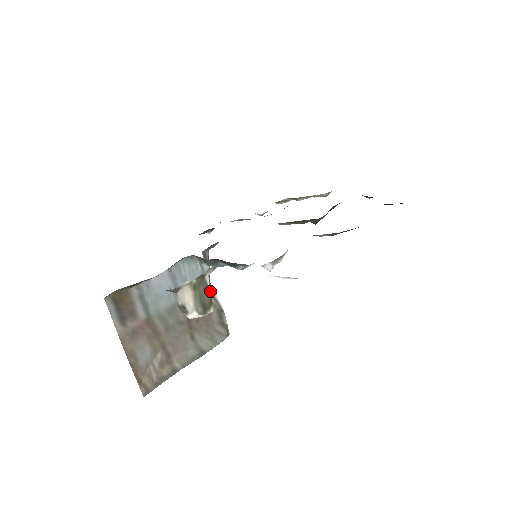
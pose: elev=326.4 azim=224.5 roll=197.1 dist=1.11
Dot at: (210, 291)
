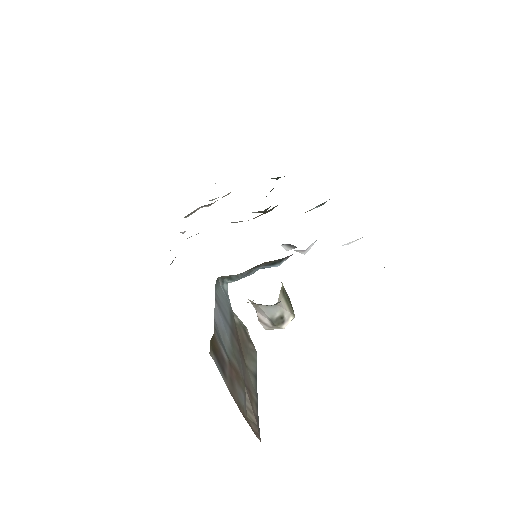
Dot at: occluded
